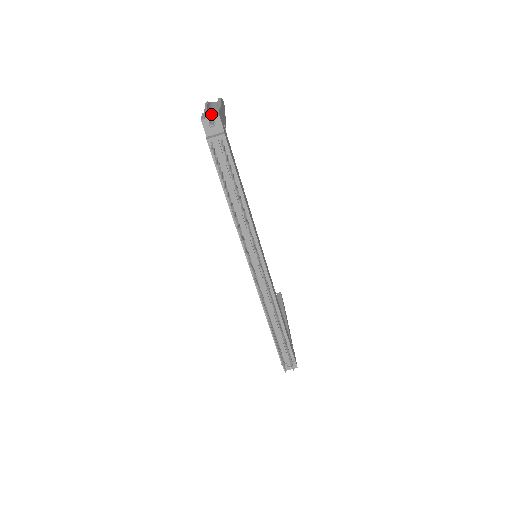
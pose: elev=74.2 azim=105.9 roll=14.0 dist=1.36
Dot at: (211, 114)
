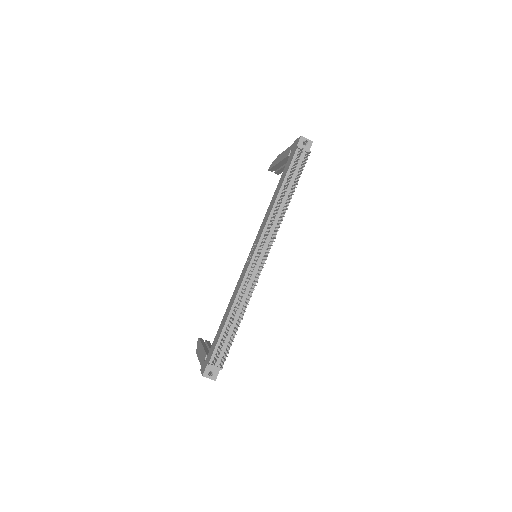
Dot at: occluded
